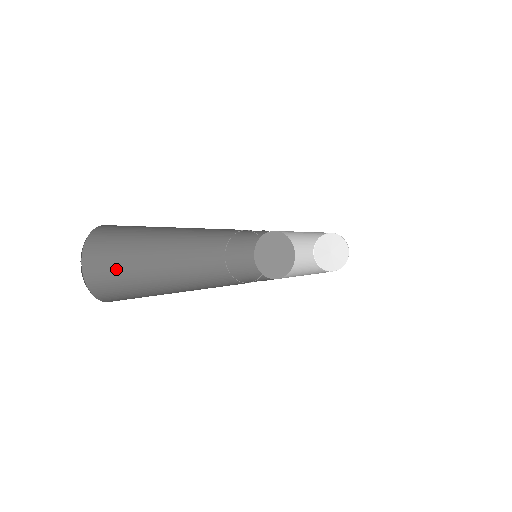
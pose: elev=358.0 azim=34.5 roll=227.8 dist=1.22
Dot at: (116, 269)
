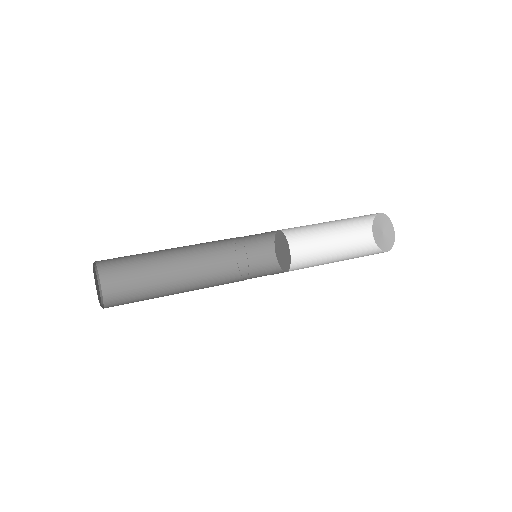
Dot at: (124, 262)
